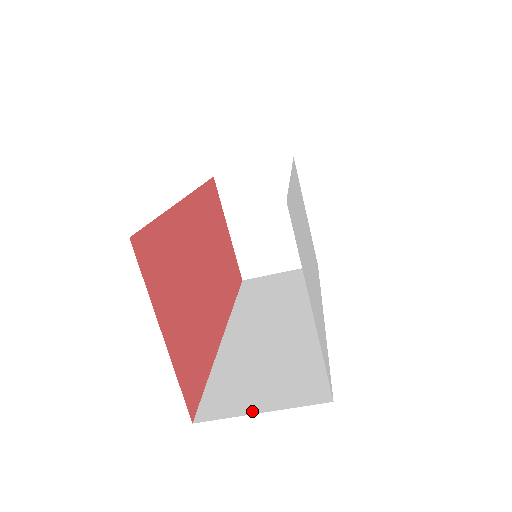
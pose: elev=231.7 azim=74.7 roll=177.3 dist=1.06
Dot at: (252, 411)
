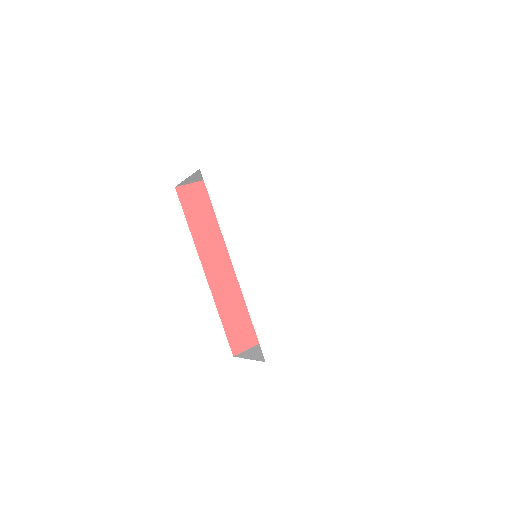
Dot at: occluded
